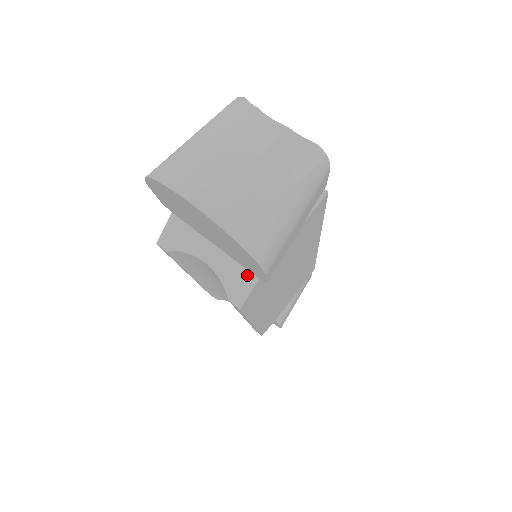
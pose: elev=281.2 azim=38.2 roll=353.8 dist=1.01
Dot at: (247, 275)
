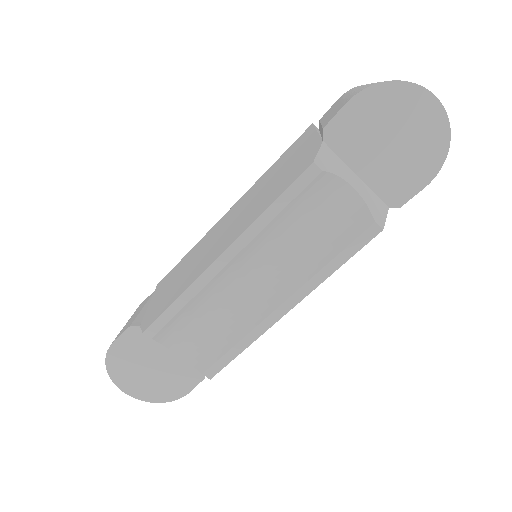
Dot at: (382, 203)
